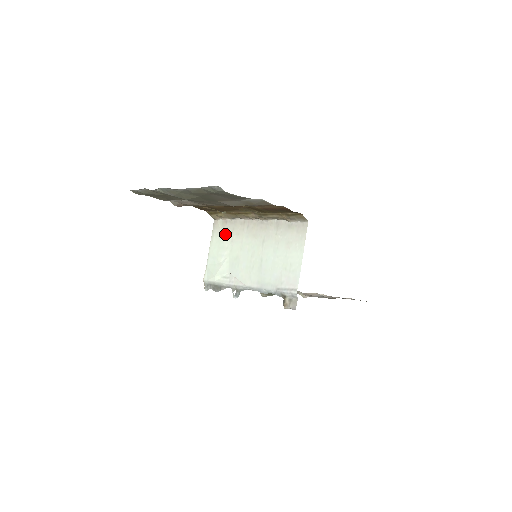
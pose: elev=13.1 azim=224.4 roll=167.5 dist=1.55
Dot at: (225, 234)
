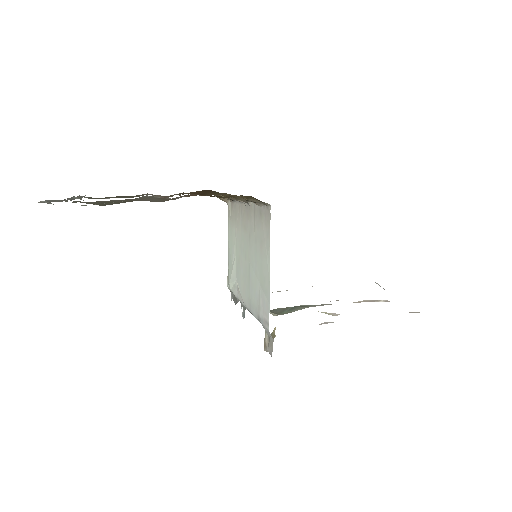
Dot at: (232, 223)
